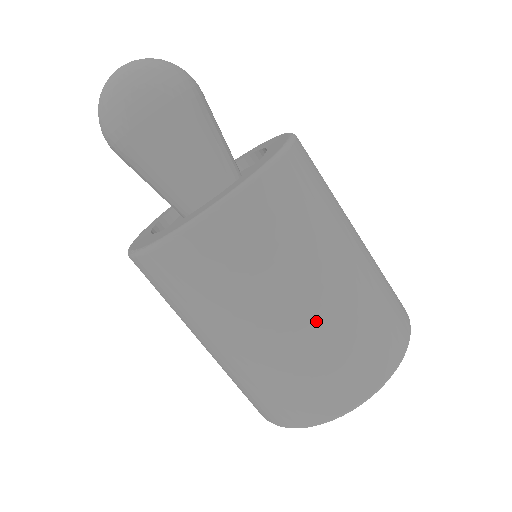
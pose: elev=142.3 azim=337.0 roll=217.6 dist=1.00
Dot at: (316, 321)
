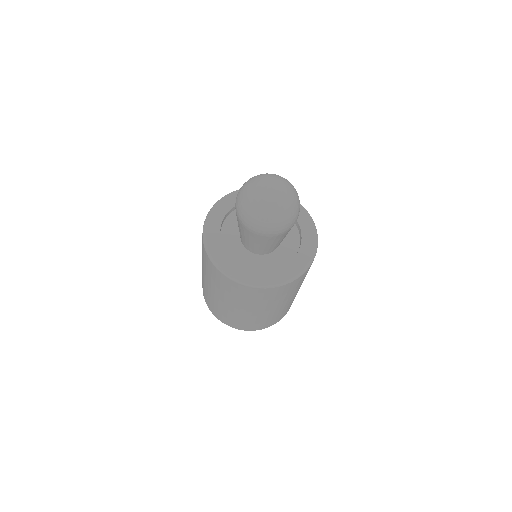
Dot at: (285, 306)
